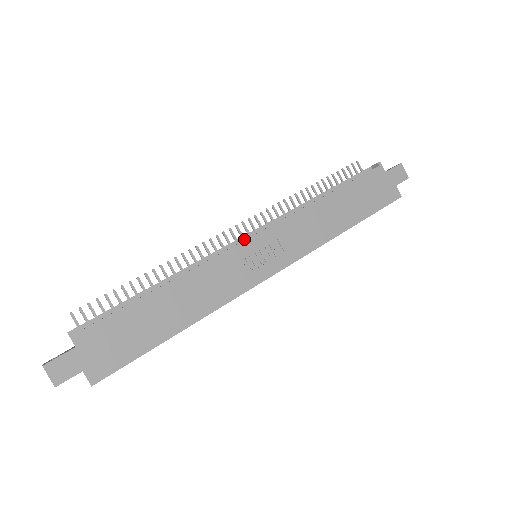
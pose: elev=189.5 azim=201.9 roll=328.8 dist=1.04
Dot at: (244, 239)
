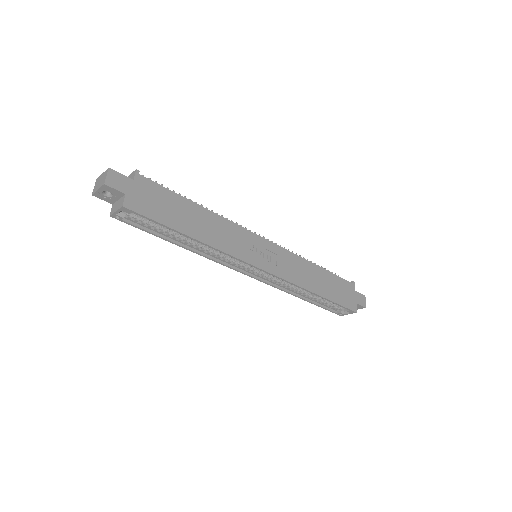
Dot at: occluded
